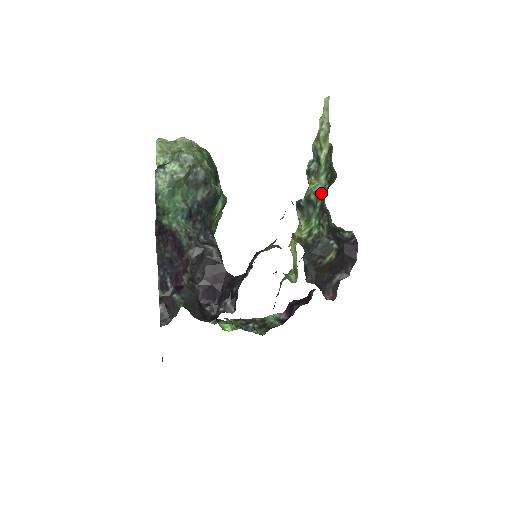
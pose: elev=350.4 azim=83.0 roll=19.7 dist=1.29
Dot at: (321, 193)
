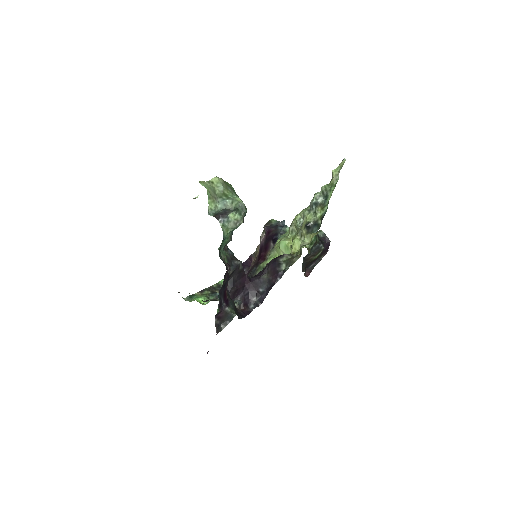
Dot at: occluded
